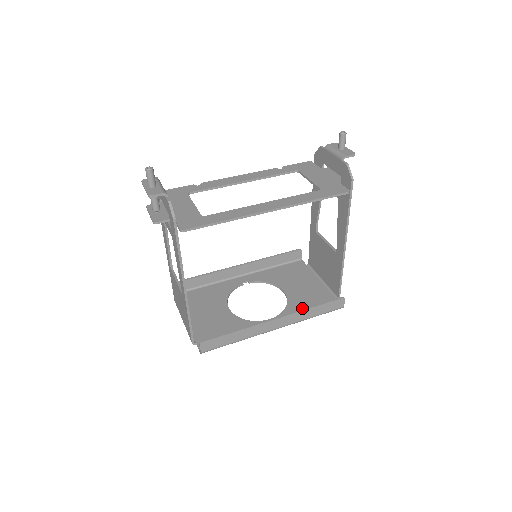
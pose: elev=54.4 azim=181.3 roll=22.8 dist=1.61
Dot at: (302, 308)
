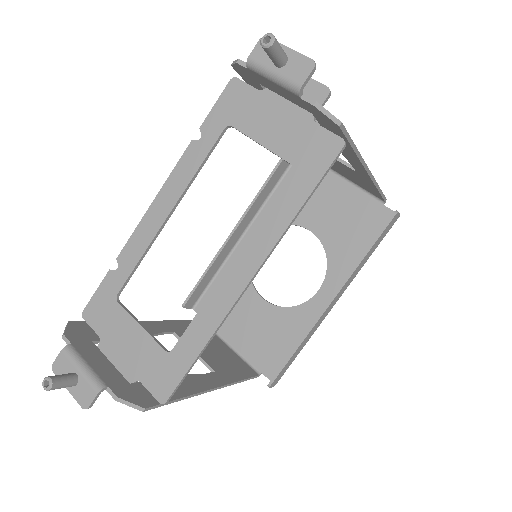
Dot at: (347, 248)
